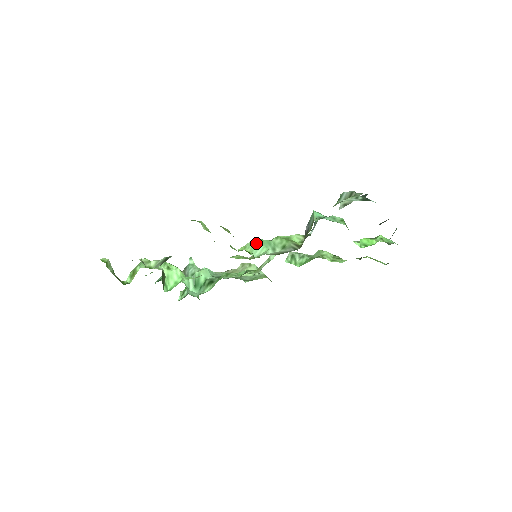
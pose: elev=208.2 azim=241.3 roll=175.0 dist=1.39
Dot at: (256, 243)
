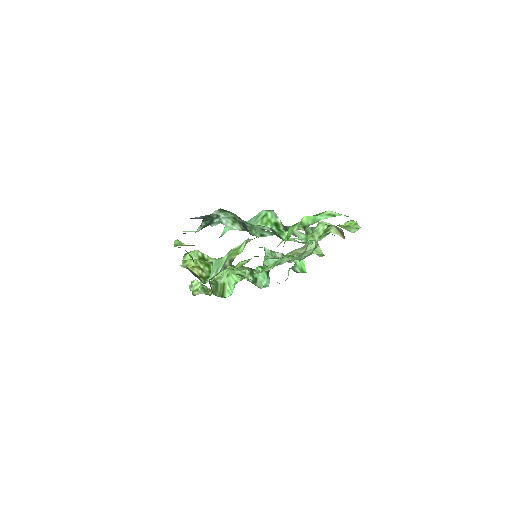
Dot at: (213, 265)
